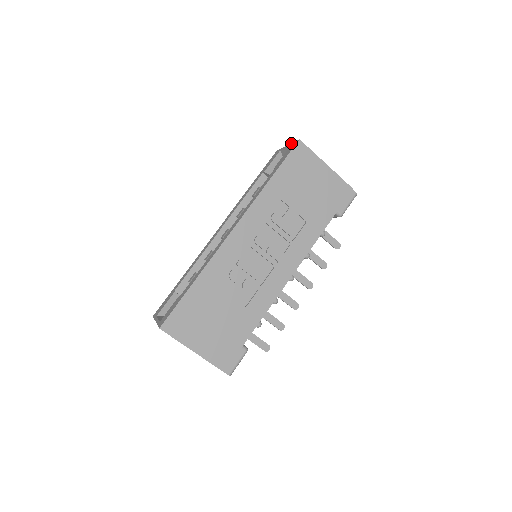
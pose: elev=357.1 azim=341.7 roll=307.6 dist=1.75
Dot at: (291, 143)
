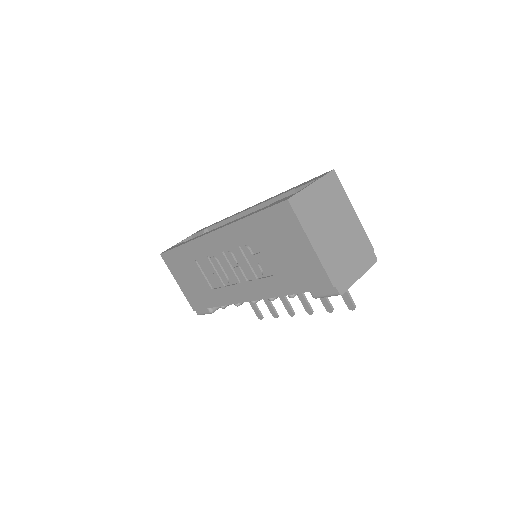
Dot at: occluded
